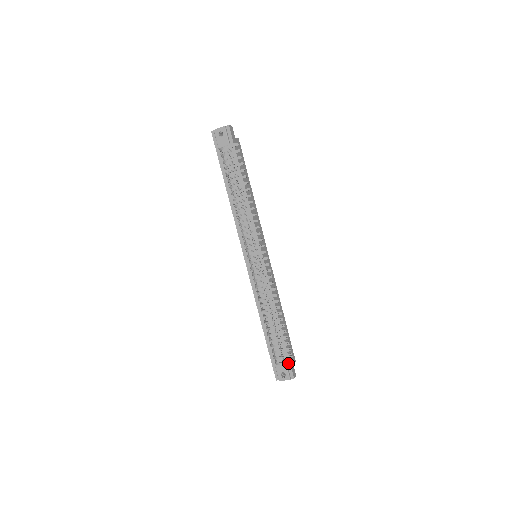
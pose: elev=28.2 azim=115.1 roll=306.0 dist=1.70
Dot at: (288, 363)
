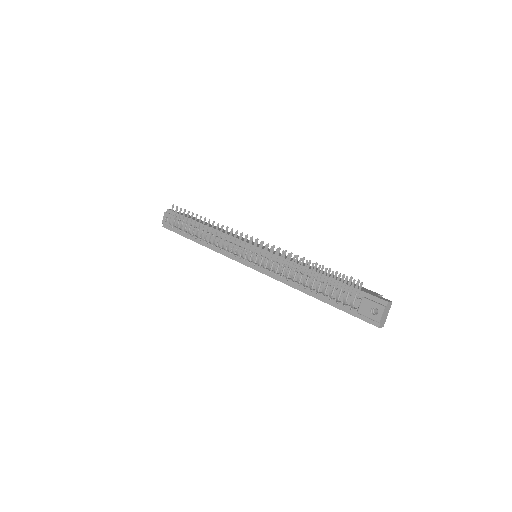
Dot at: (356, 288)
